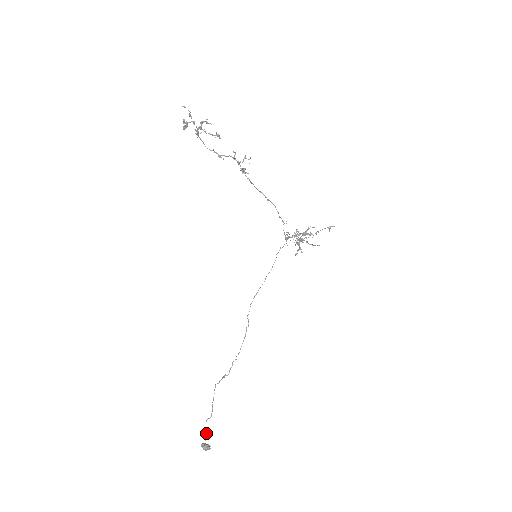
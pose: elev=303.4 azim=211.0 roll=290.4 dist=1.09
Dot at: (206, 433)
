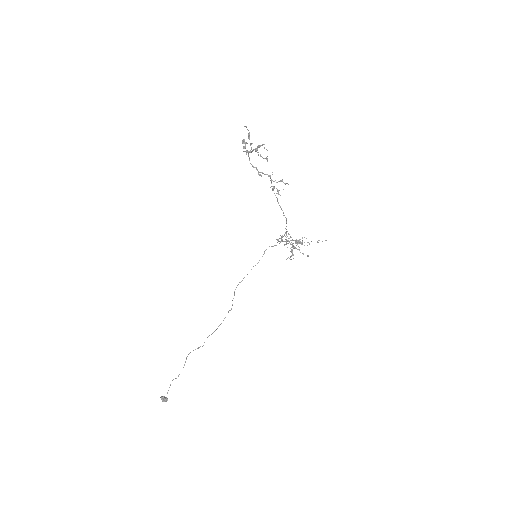
Dot at: occluded
